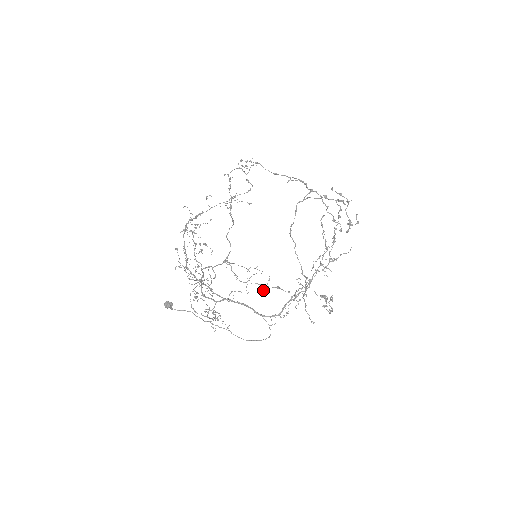
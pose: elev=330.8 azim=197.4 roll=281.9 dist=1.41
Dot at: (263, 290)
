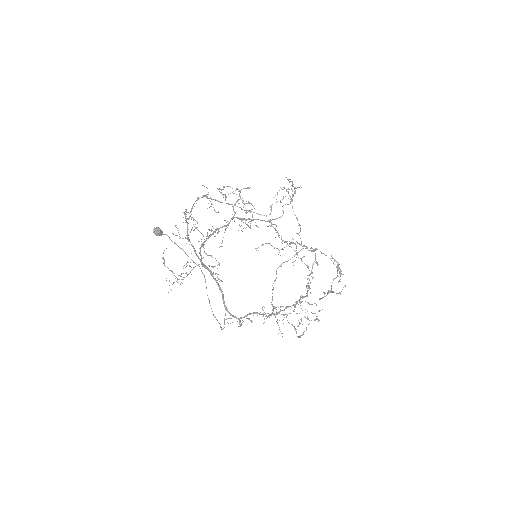
Dot at: (295, 260)
